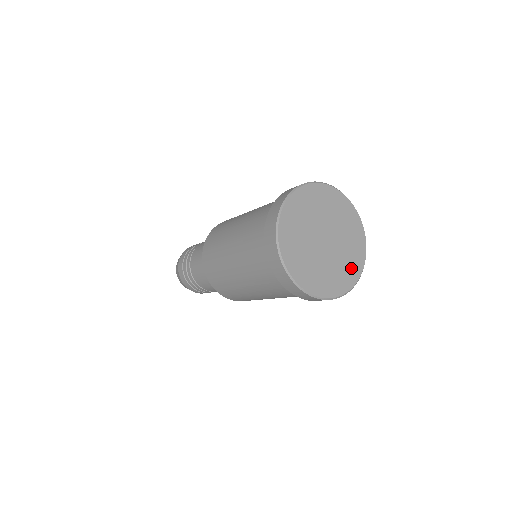
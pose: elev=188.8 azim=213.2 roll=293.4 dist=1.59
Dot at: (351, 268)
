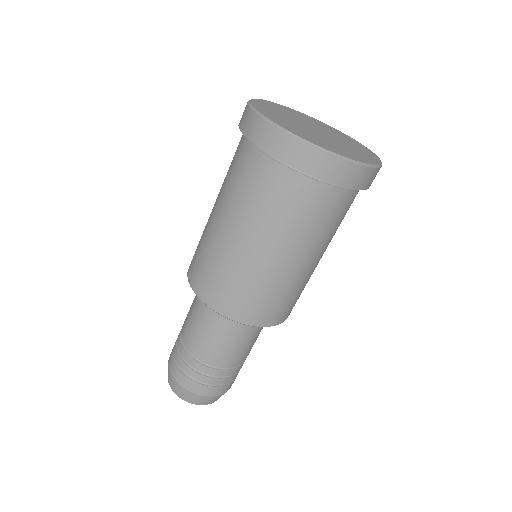
Dot at: (348, 153)
